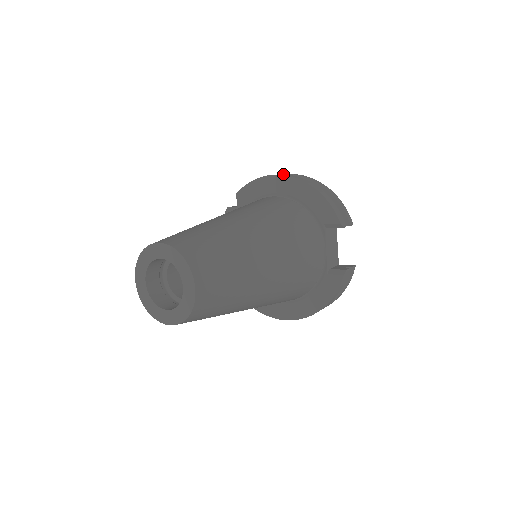
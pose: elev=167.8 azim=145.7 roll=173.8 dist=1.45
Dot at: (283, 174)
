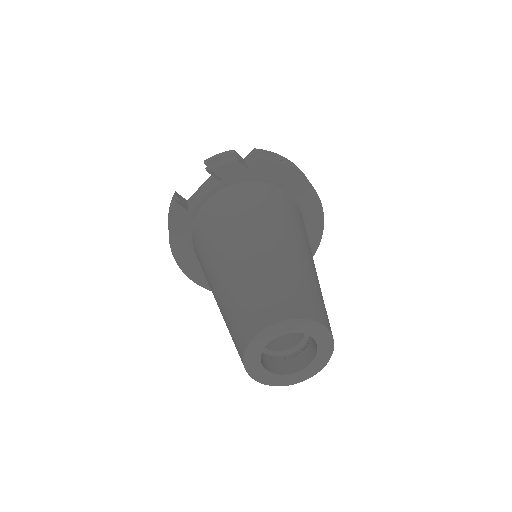
Dot at: occluded
